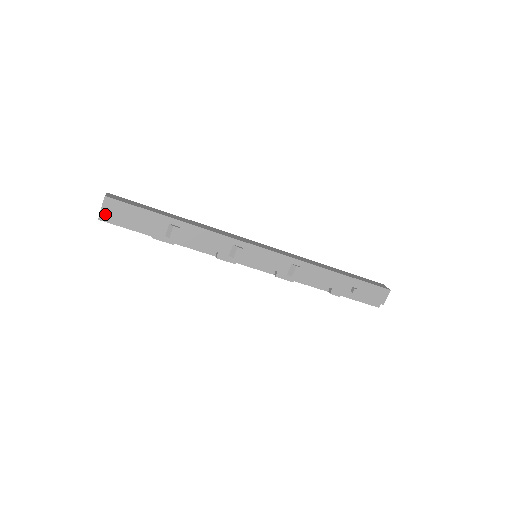
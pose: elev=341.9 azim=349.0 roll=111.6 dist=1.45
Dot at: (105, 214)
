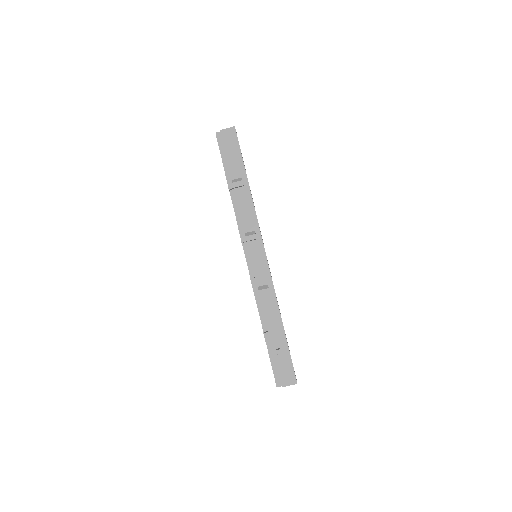
Dot at: (223, 133)
